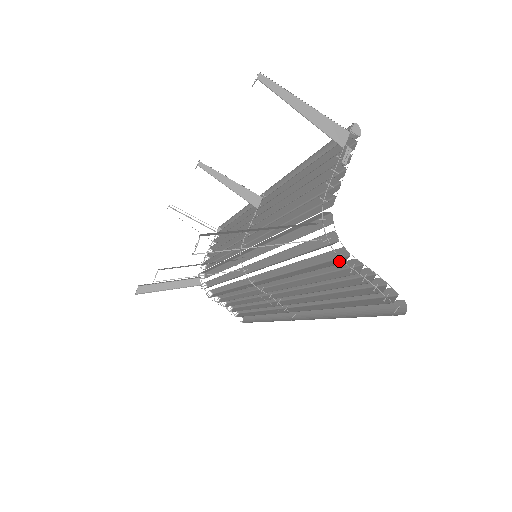
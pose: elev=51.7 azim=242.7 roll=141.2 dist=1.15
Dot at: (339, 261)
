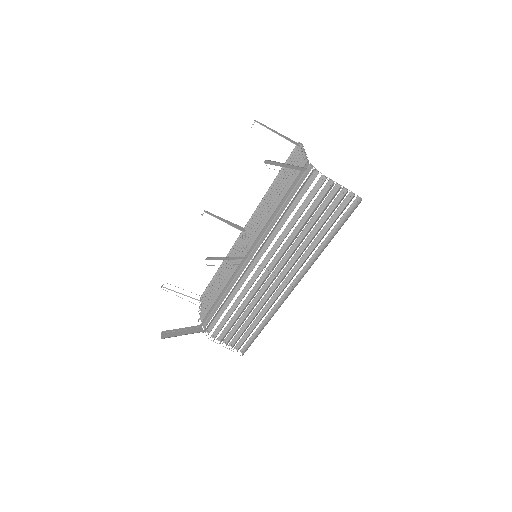
Dot at: occluded
